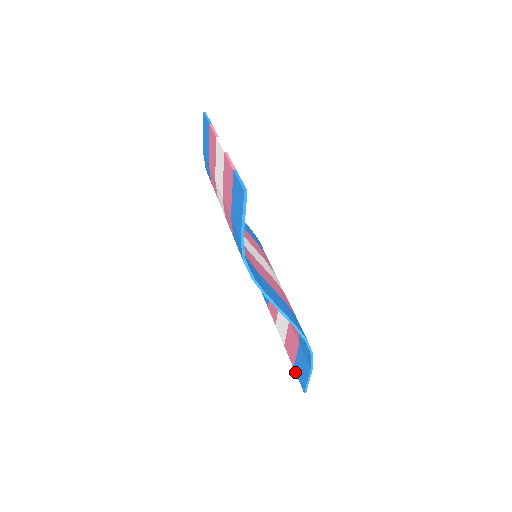
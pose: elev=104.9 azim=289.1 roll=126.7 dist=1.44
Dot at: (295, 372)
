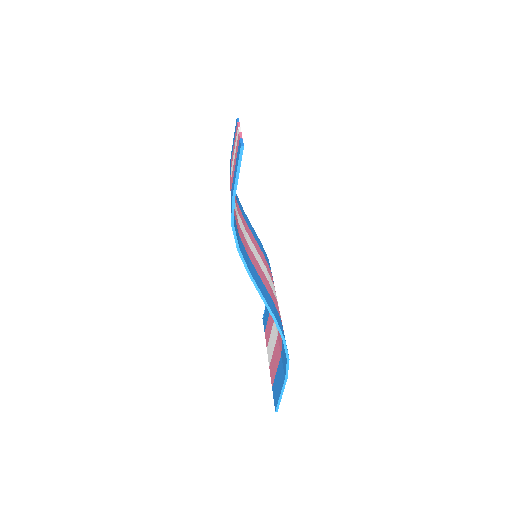
Dot at: occluded
